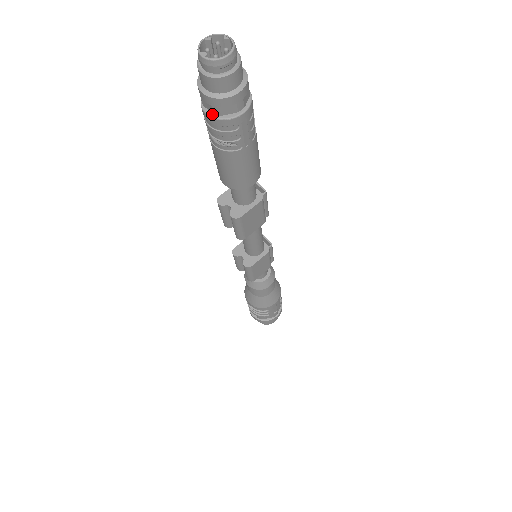
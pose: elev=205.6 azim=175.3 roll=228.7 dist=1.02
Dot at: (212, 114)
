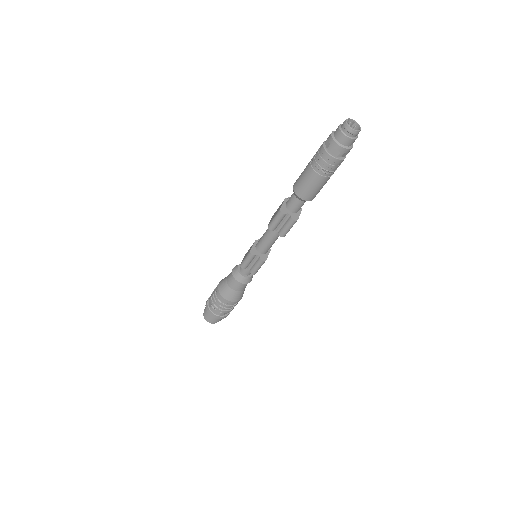
Dot at: (335, 157)
